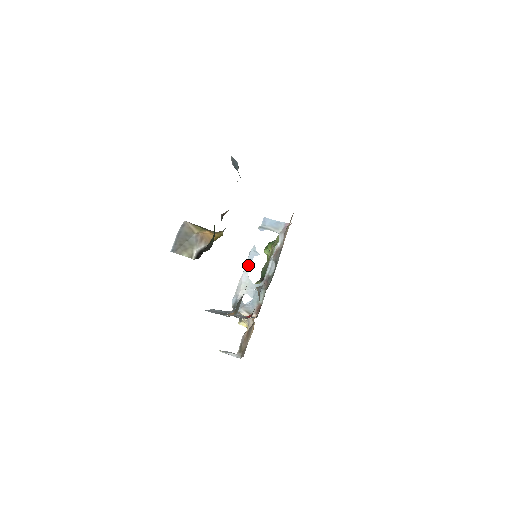
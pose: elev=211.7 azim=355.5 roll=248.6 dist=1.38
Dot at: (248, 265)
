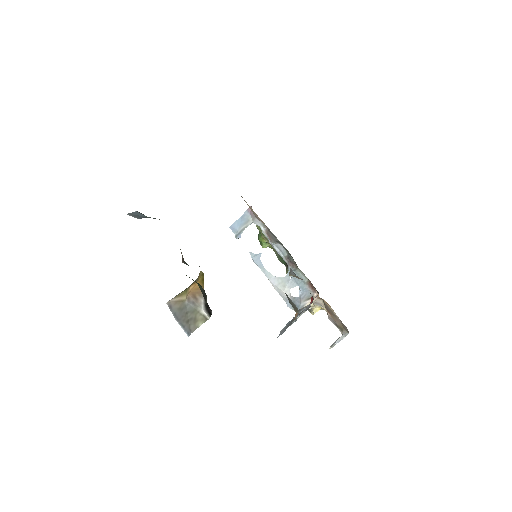
Dot at: (264, 270)
